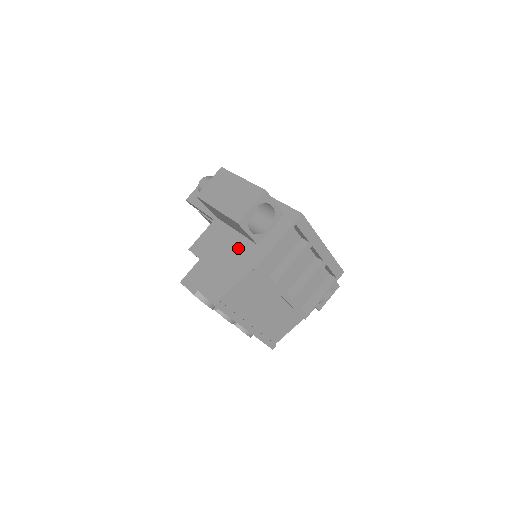
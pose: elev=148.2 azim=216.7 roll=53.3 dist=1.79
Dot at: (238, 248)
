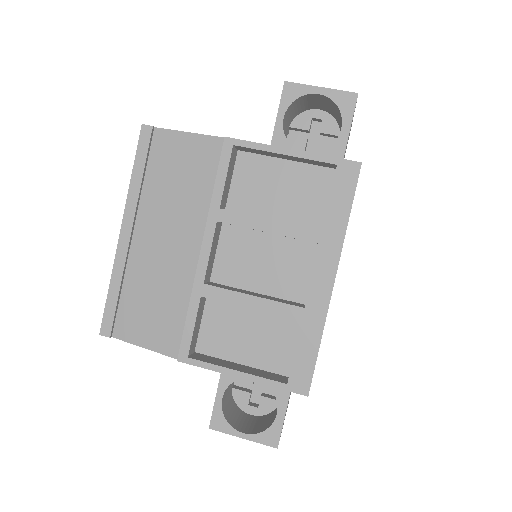
Dot at: occluded
